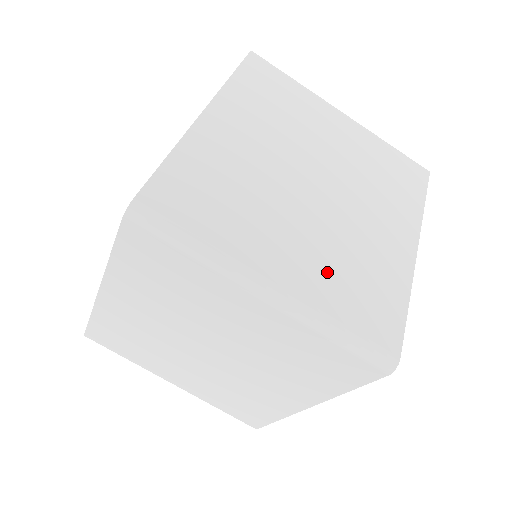
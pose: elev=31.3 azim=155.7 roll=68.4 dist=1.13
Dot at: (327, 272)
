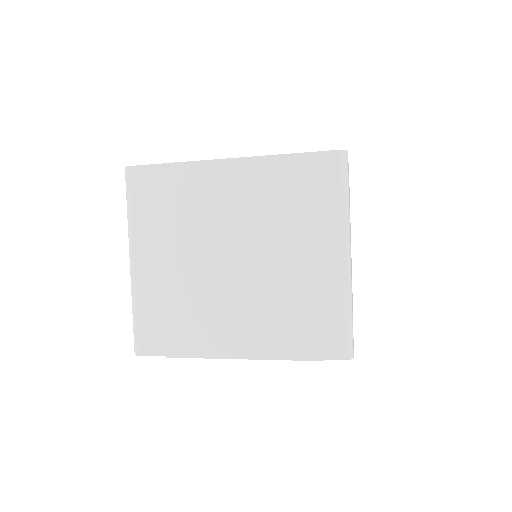
Dot at: occluded
